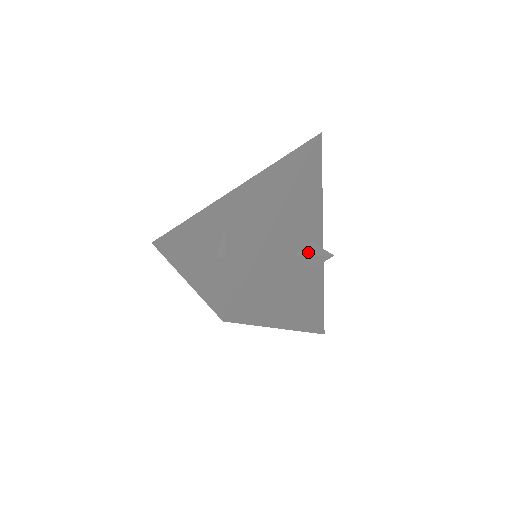
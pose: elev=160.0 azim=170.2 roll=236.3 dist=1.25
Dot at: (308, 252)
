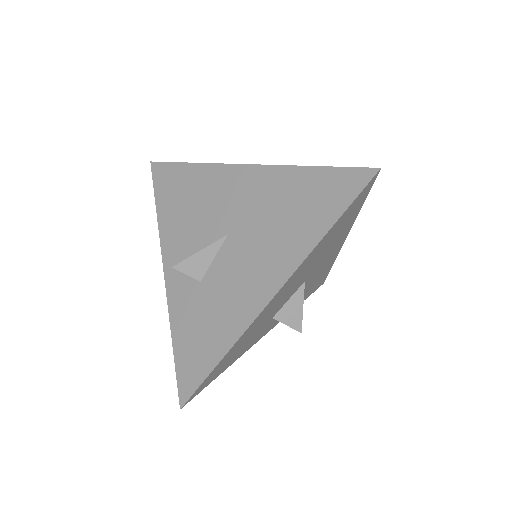
Dot at: (299, 300)
